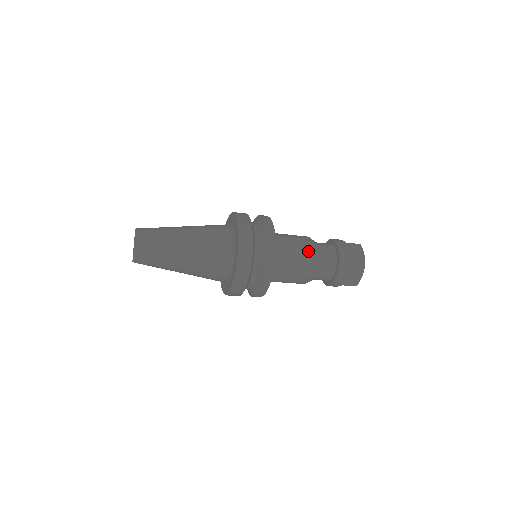
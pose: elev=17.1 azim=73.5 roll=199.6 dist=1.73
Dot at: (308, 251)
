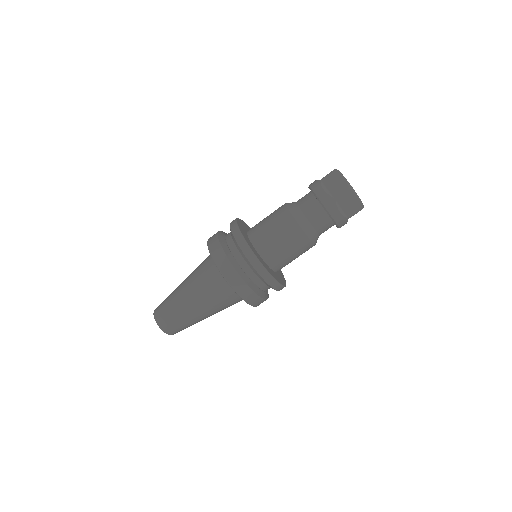
Dot at: occluded
